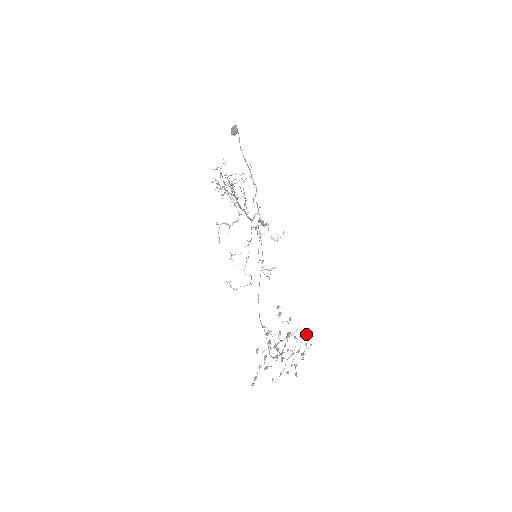
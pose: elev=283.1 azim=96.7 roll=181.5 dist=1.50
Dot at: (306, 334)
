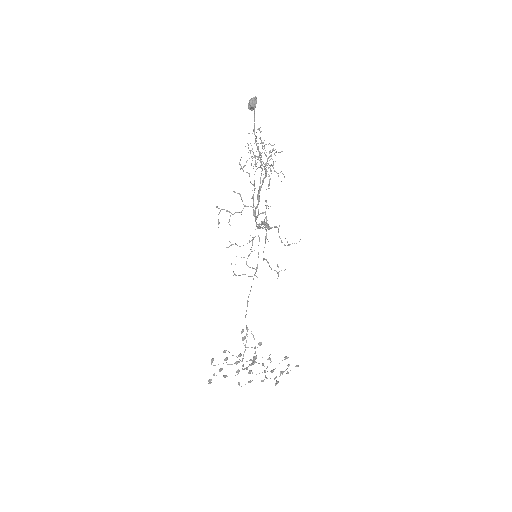
Dot at: (287, 358)
